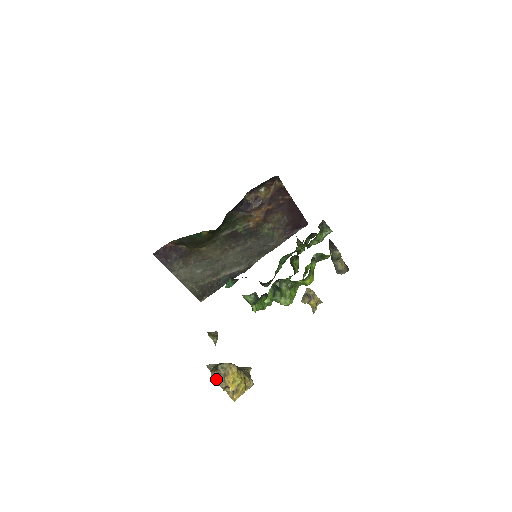
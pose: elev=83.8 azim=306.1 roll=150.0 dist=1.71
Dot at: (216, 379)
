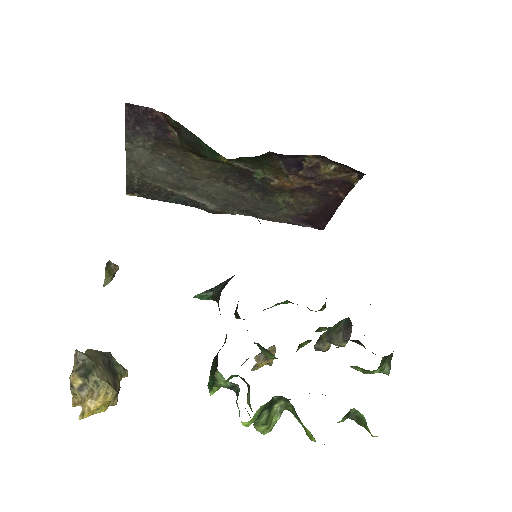
Dot at: (74, 386)
